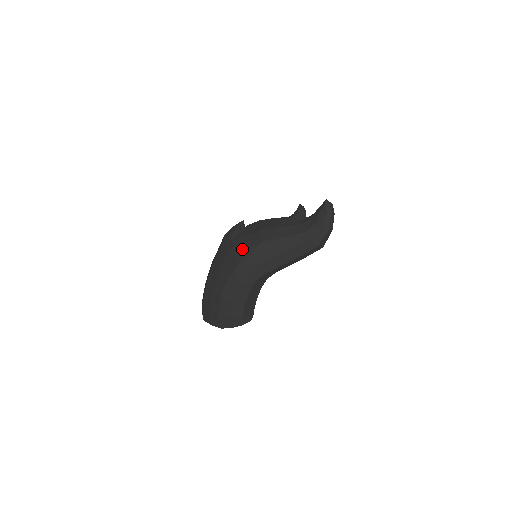
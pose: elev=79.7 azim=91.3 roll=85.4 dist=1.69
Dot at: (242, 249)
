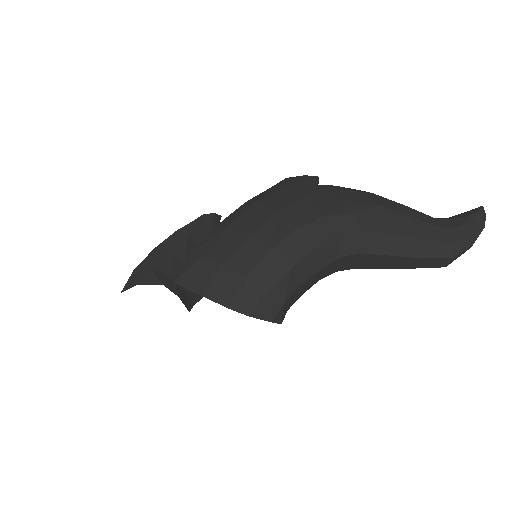
Dot at: (343, 198)
